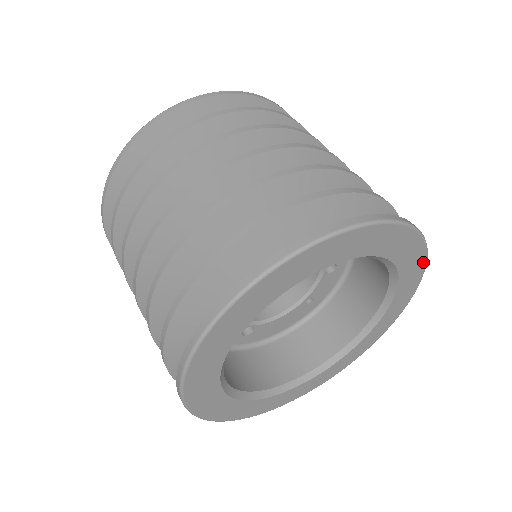
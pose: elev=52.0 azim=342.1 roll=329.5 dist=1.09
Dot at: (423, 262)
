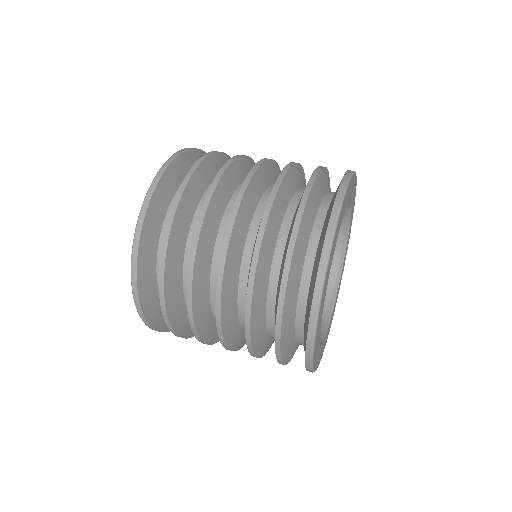
Dot at: occluded
